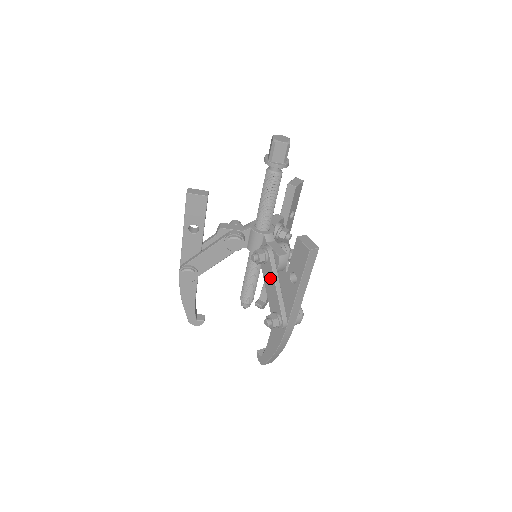
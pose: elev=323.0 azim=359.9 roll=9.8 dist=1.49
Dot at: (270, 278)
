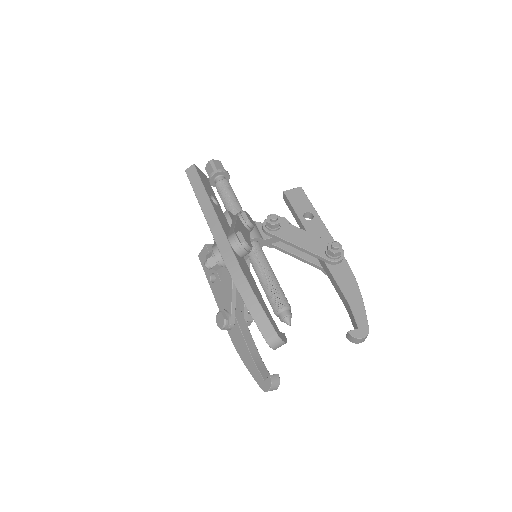
Dot at: occluded
